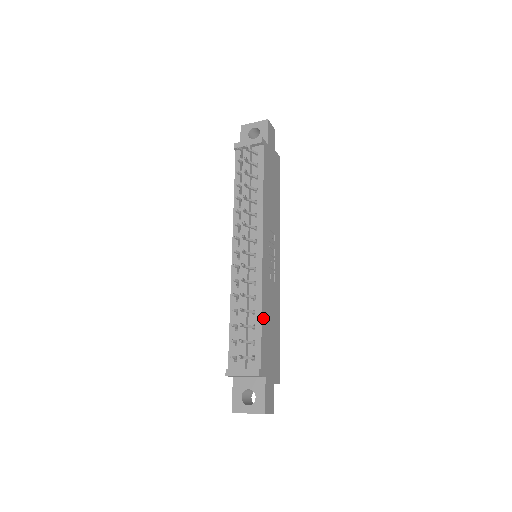
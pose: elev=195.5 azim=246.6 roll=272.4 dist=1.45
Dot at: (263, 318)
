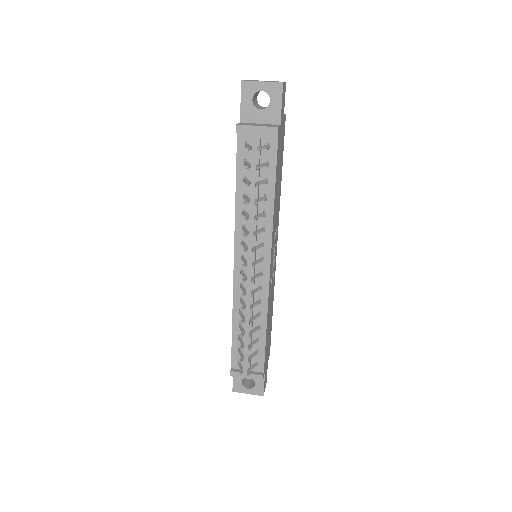
Dot at: (267, 330)
